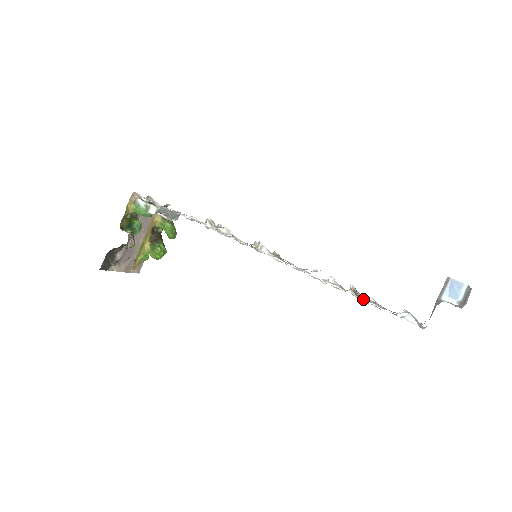
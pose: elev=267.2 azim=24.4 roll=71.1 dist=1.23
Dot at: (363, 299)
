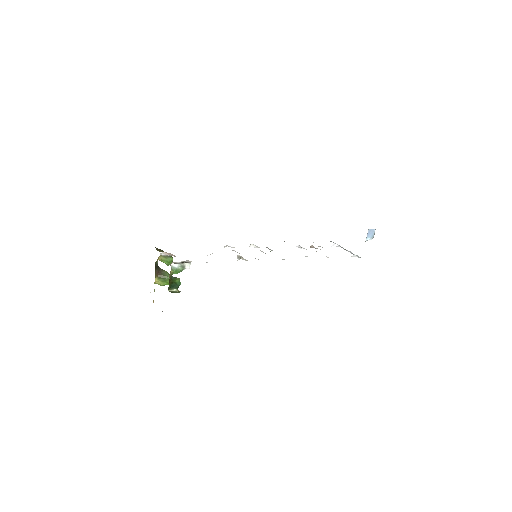
Dot at: occluded
